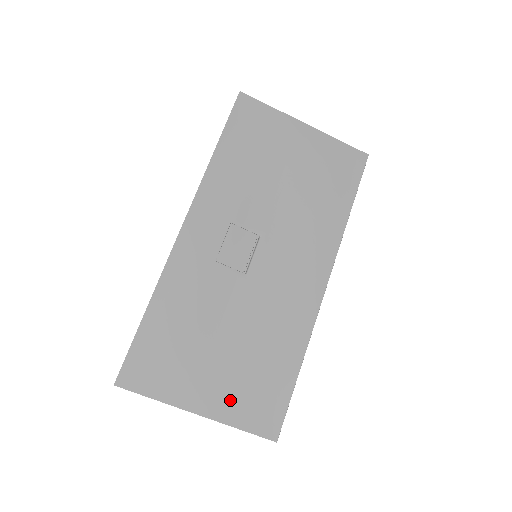
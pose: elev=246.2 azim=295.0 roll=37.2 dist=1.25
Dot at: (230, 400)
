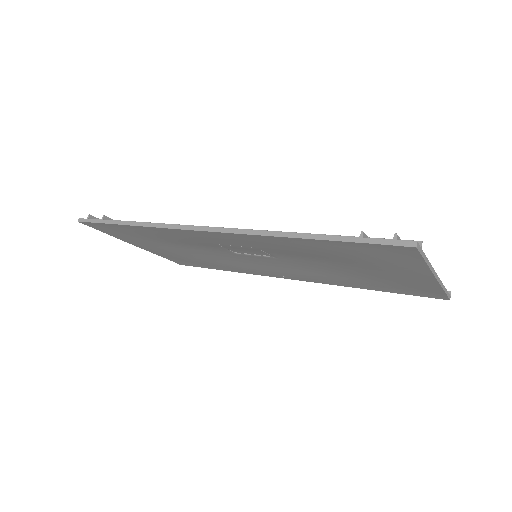
Dot at: (164, 253)
